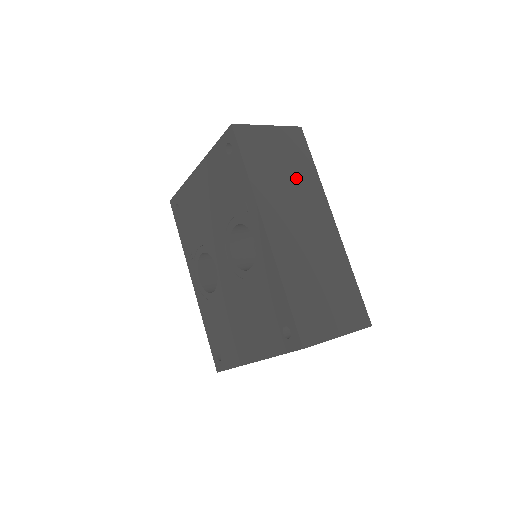
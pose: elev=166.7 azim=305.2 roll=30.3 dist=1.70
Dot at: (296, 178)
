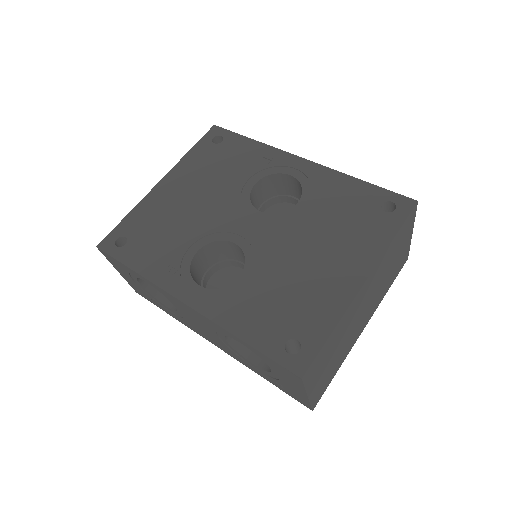
Dot at: occluded
